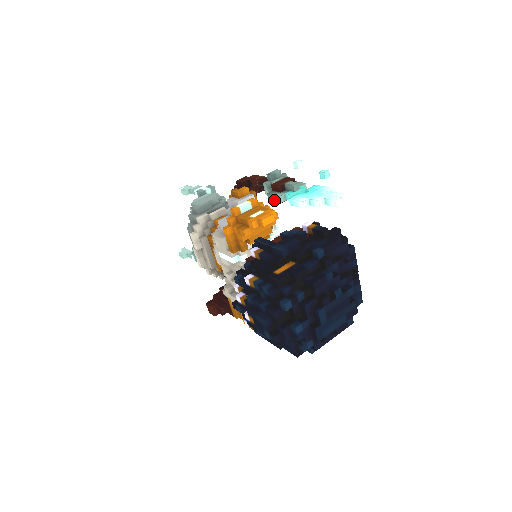
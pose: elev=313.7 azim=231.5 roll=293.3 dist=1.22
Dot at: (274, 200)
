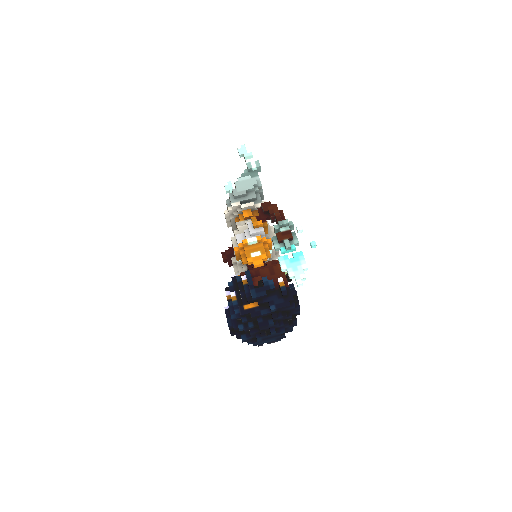
Dot at: occluded
